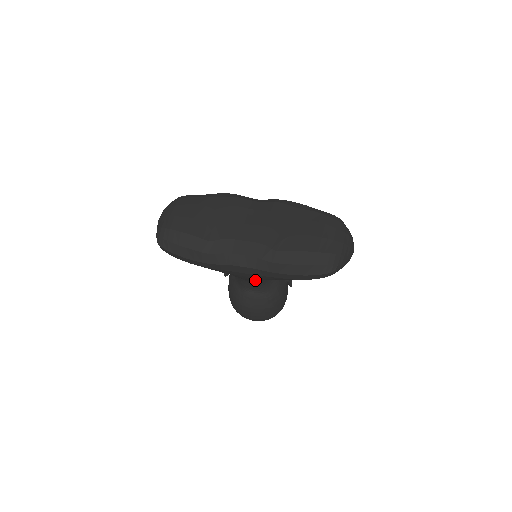
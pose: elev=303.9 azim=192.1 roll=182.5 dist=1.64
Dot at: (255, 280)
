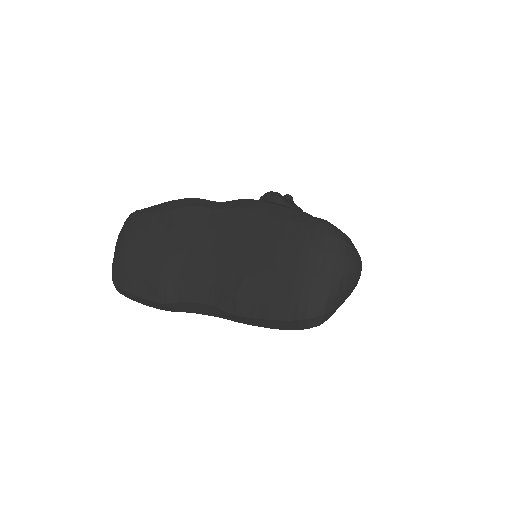
Dot at: occluded
